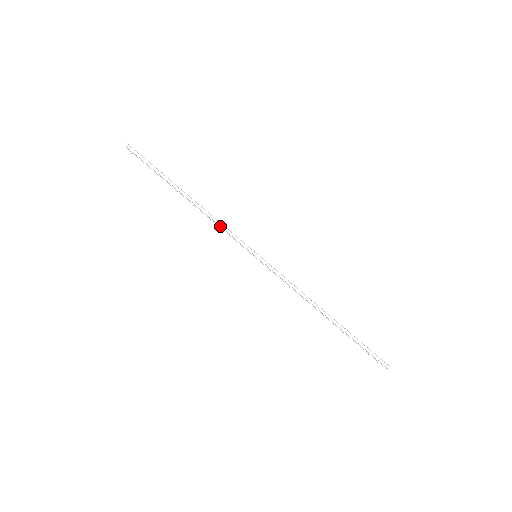
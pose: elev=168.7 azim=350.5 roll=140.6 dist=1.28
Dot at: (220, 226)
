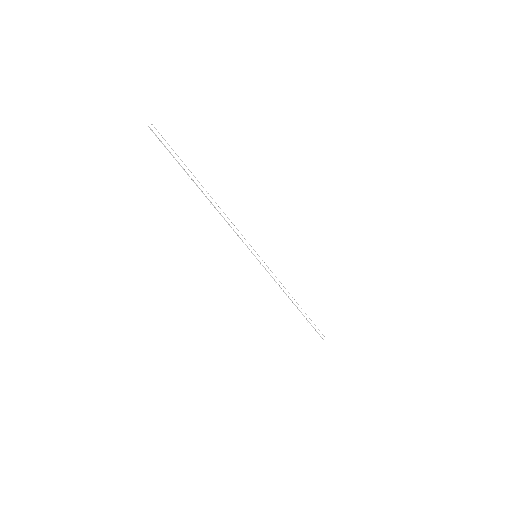
Dot at: (232, 228)
